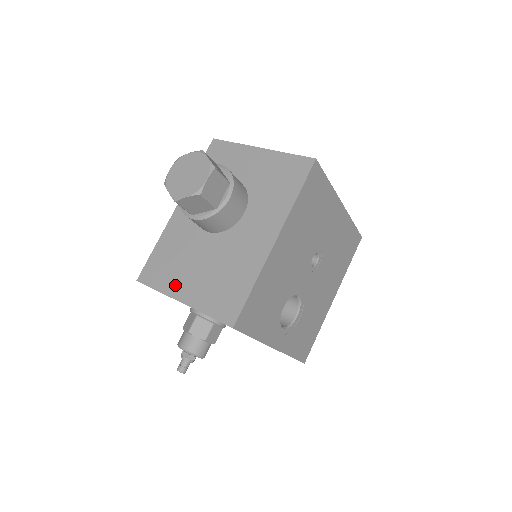
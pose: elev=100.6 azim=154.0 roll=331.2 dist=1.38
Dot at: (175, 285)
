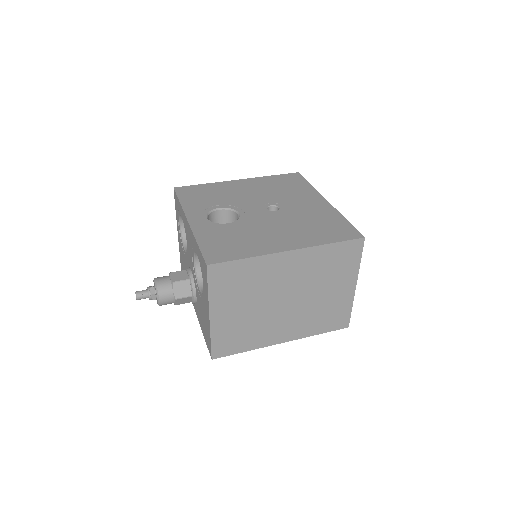
Dot at: occluded
